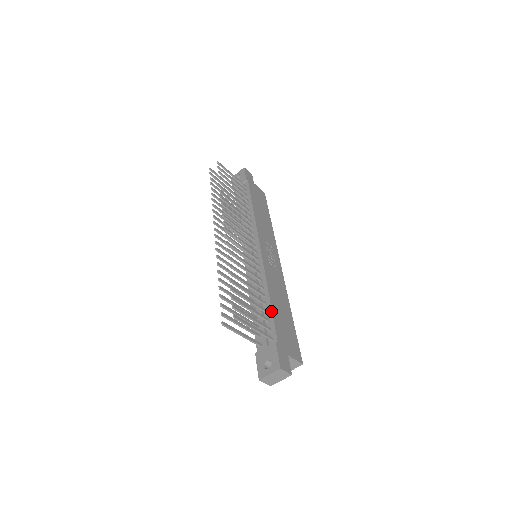
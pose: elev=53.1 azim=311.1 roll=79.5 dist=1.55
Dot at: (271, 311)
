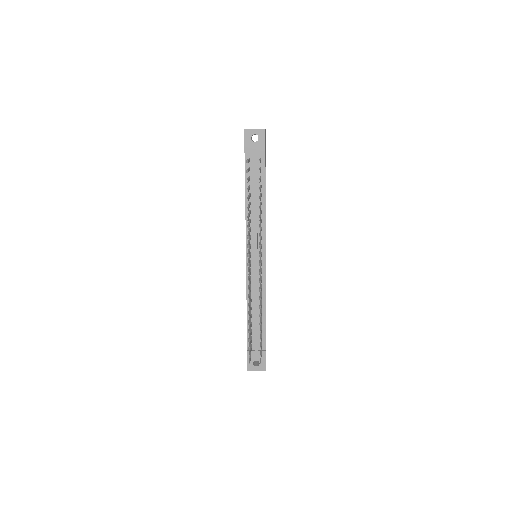
Dot at: (265, 324)
